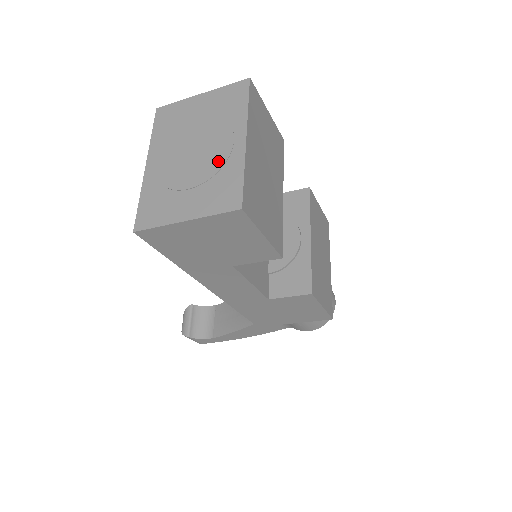
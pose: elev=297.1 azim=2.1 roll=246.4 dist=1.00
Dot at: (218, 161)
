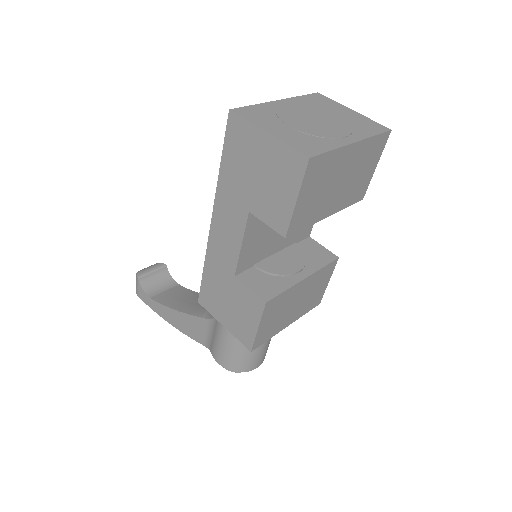
Dot at: (324, 134)
